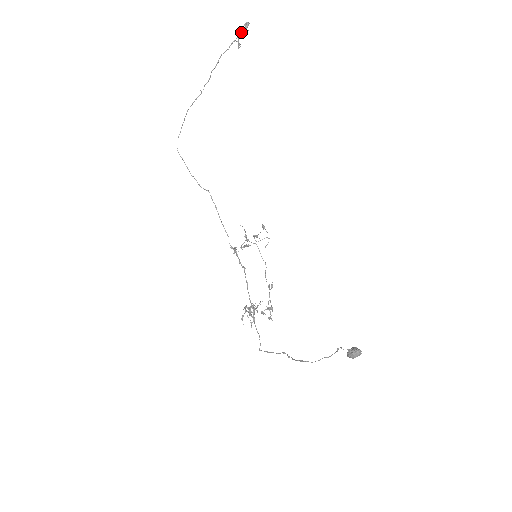
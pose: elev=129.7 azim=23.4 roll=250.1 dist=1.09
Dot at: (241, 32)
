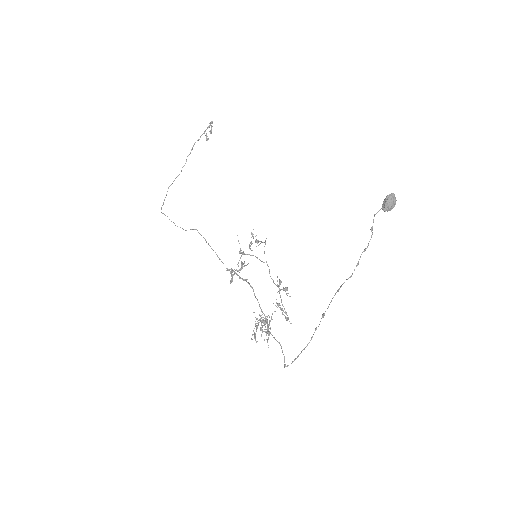
Dot at: (208, 126)
